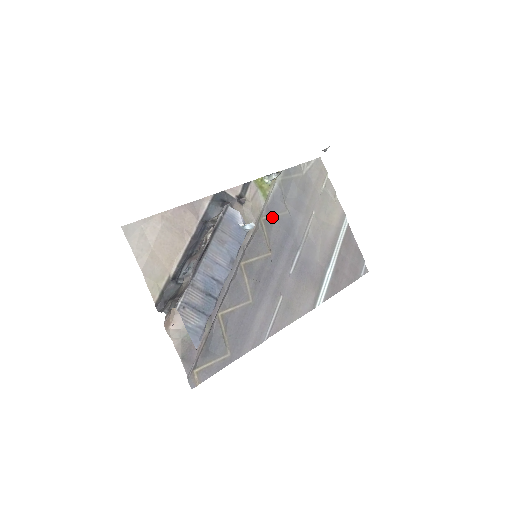
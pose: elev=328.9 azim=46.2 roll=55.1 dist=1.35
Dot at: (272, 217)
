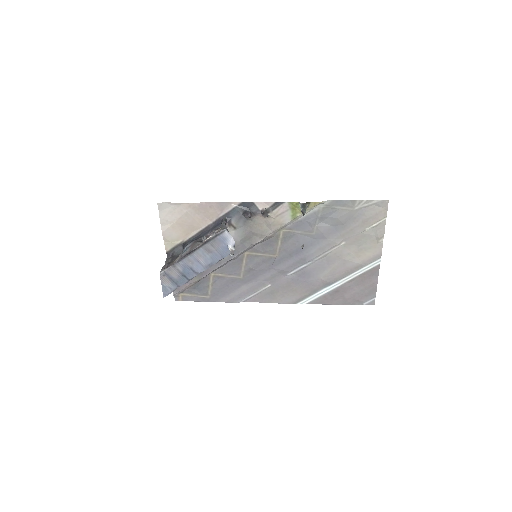
Dot at: (295, 232)
